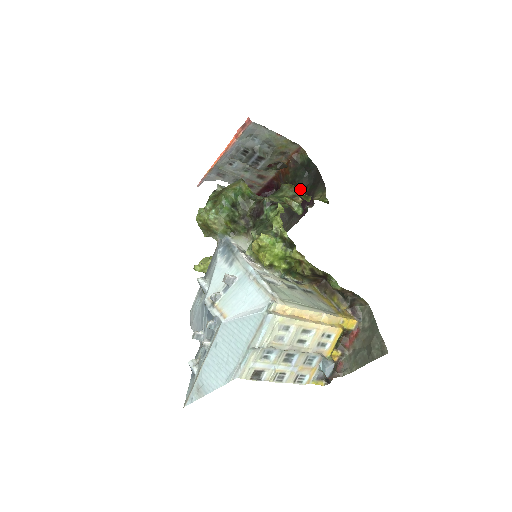
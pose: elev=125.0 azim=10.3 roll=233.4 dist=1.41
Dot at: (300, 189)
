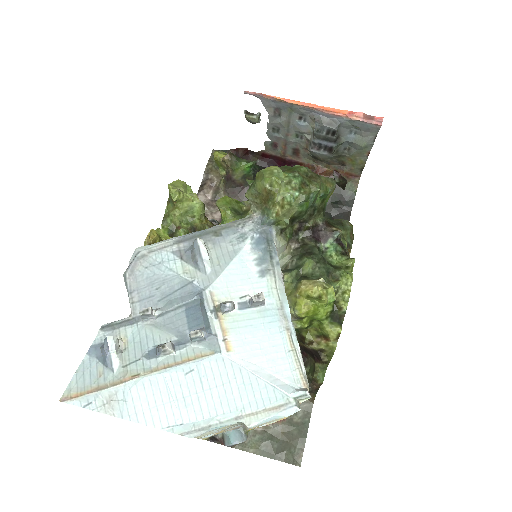
Dot at: occluded
